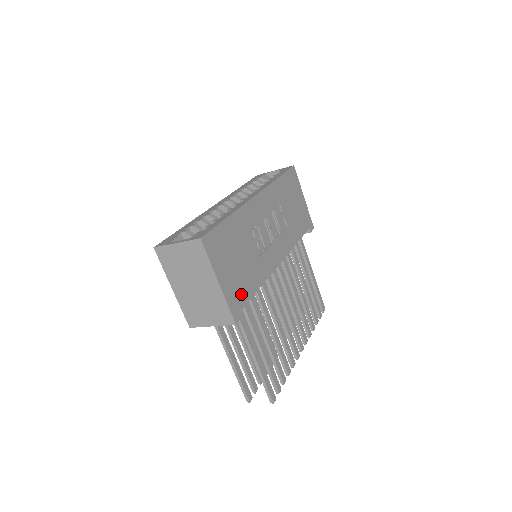
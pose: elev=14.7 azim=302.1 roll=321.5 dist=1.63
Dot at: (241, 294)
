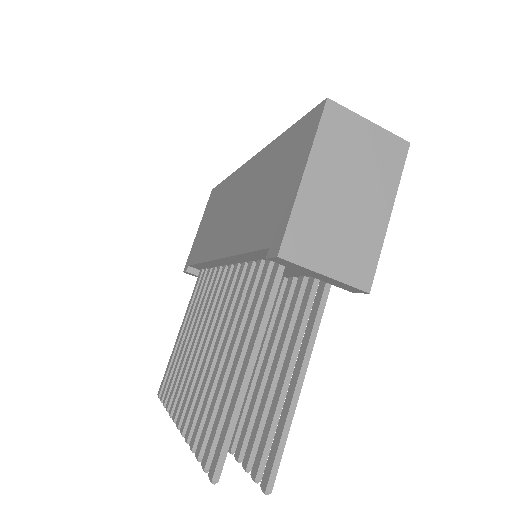
Dot at: occluded
